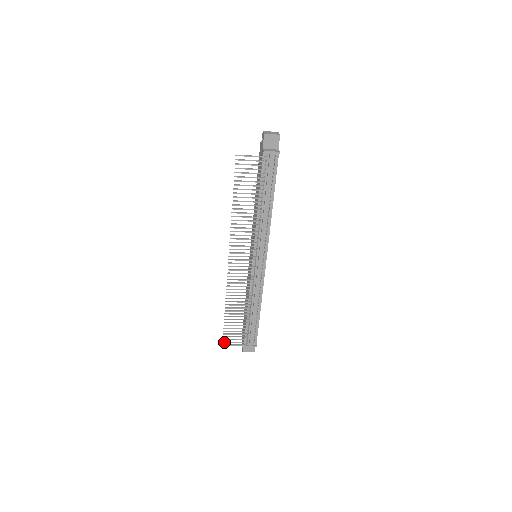
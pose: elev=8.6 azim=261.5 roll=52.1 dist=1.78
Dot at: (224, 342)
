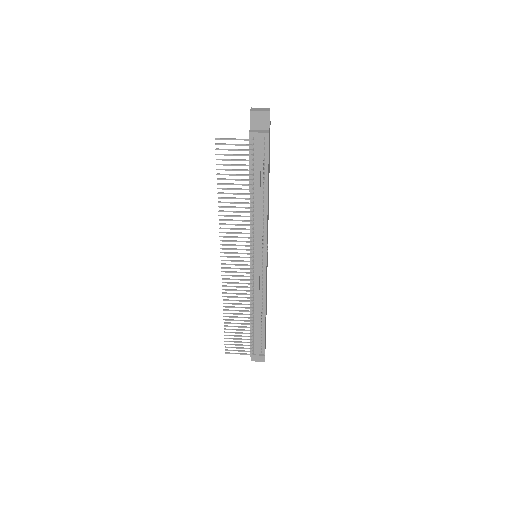
Dot at: (226, 350)
